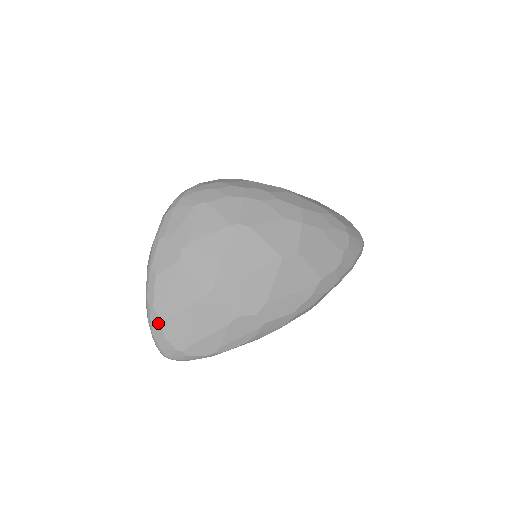
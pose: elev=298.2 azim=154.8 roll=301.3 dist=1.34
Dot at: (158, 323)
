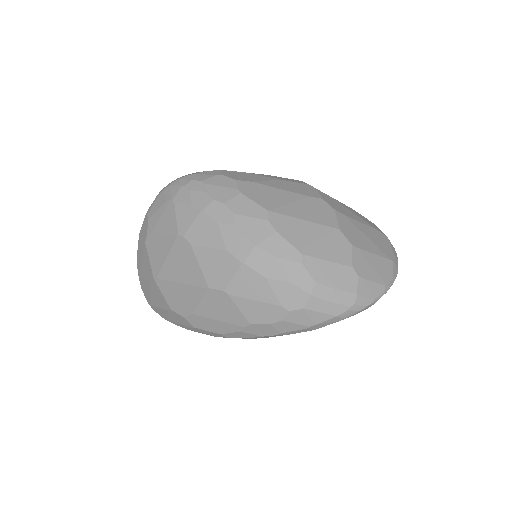
Dot at: occluded
